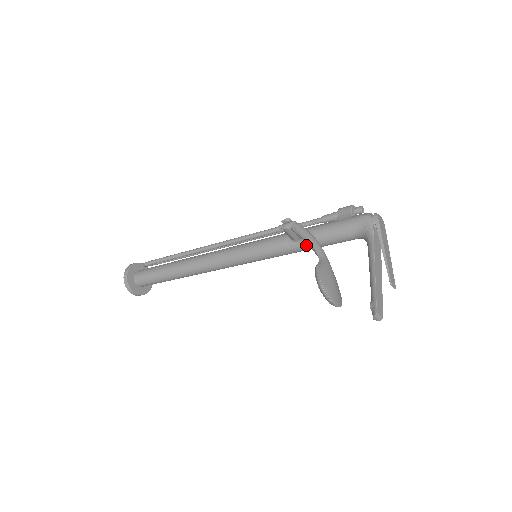
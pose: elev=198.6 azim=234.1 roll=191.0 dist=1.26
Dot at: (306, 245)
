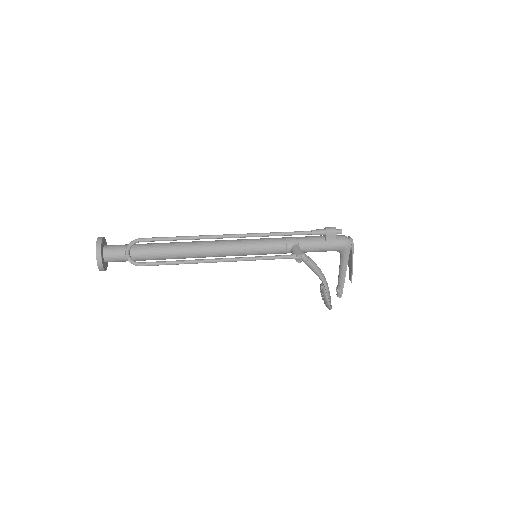
Dot at: occluded
